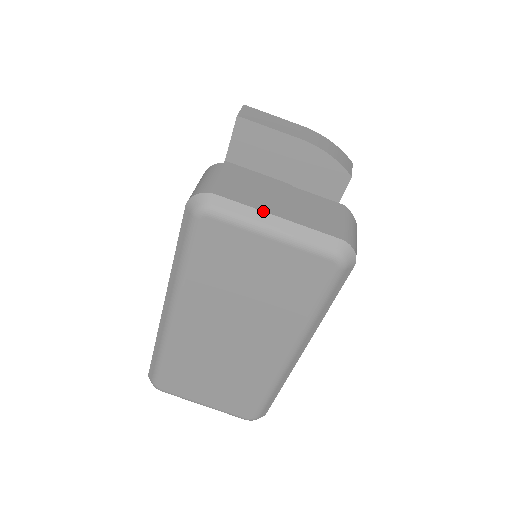
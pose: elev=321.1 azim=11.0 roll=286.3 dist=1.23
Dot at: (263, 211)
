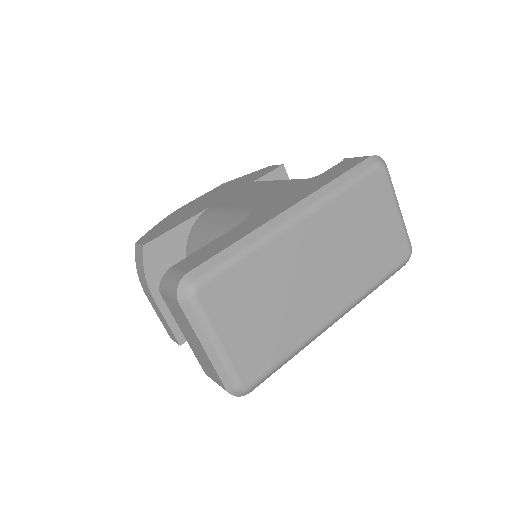
Dot at: occluded
